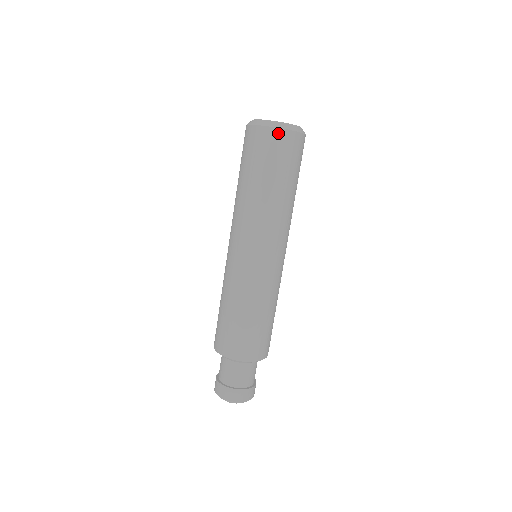
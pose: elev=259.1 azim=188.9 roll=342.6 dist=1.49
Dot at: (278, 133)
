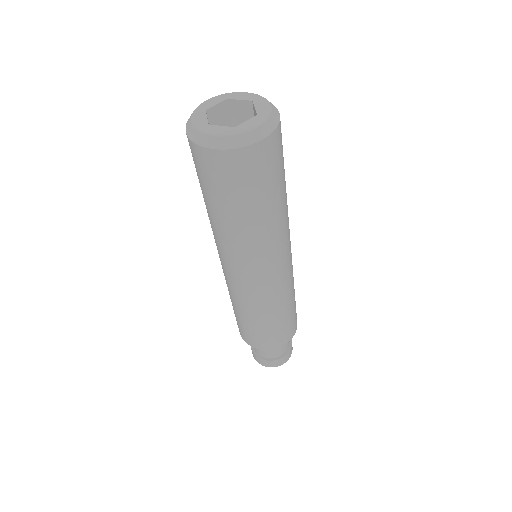
Dot at: (253, 151)
